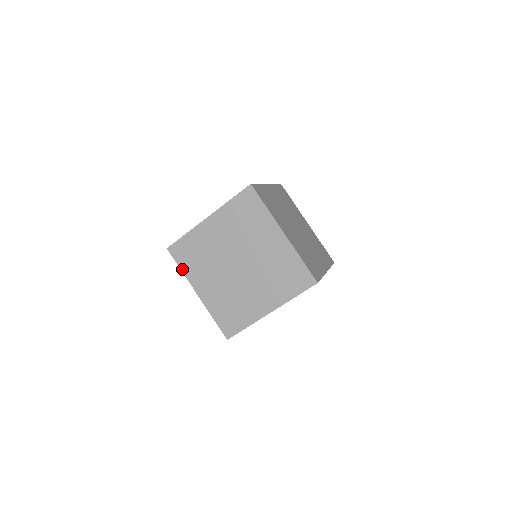
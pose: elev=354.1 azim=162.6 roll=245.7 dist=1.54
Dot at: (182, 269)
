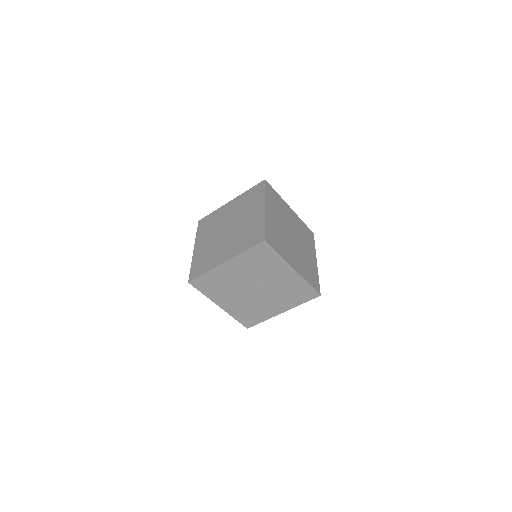
Dot at: (197, 233)
